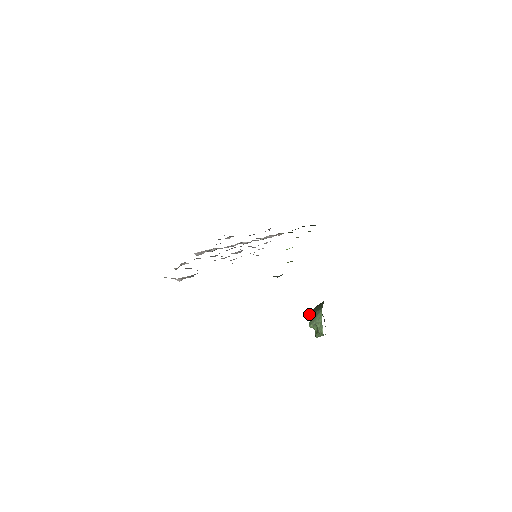
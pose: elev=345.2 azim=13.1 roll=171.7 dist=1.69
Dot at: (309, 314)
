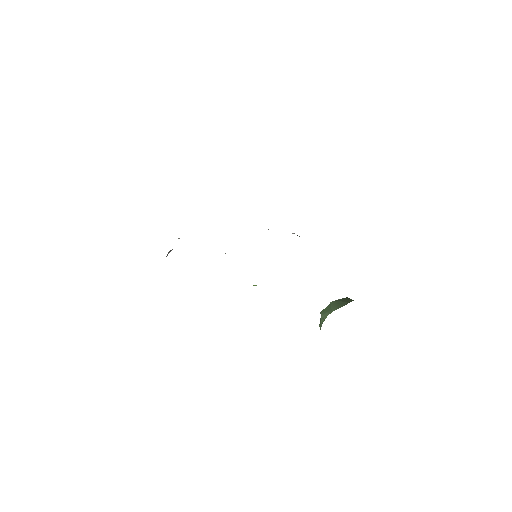
Dot at: (330, 302)
